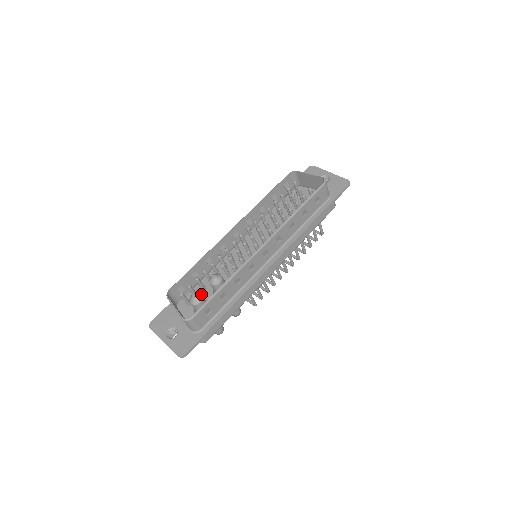
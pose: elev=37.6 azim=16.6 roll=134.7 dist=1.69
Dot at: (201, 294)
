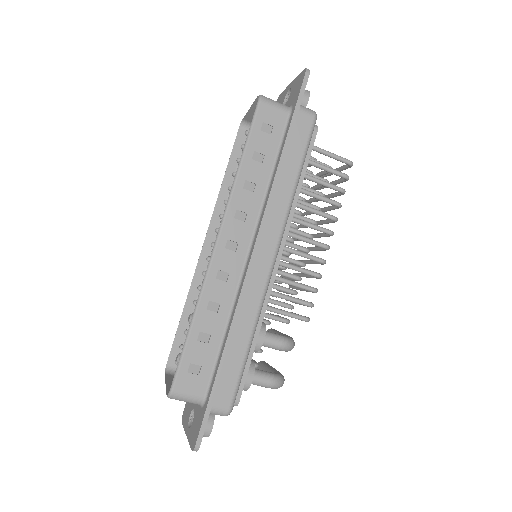
Dot at: occluded
